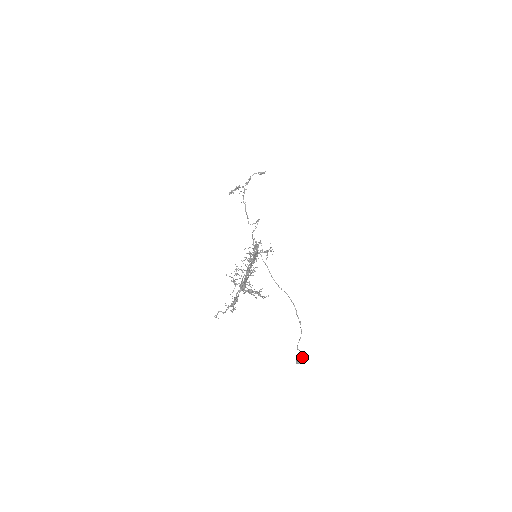
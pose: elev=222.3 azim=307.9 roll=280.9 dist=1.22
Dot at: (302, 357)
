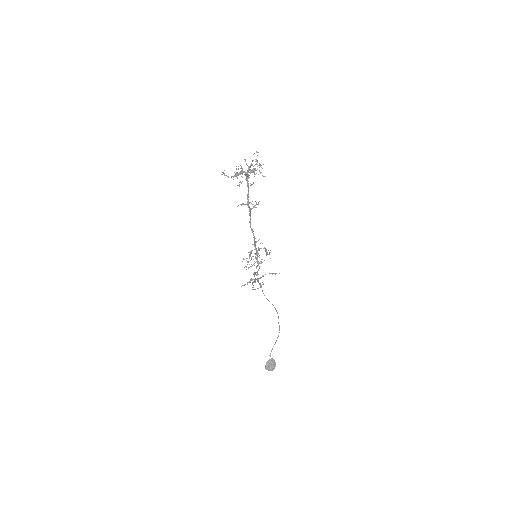
Dot at: (273, 359)
